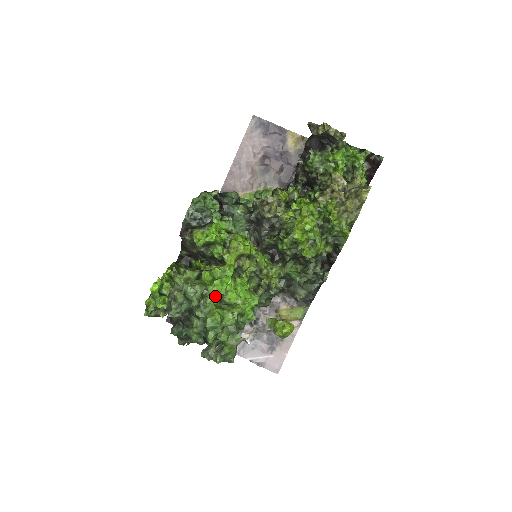
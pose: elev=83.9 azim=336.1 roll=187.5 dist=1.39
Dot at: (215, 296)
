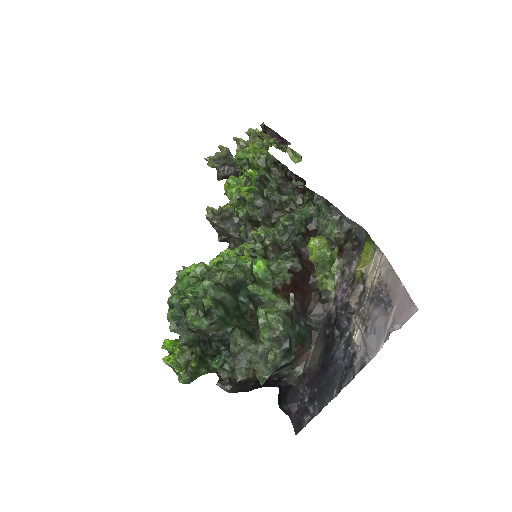
Dot at: occluded
